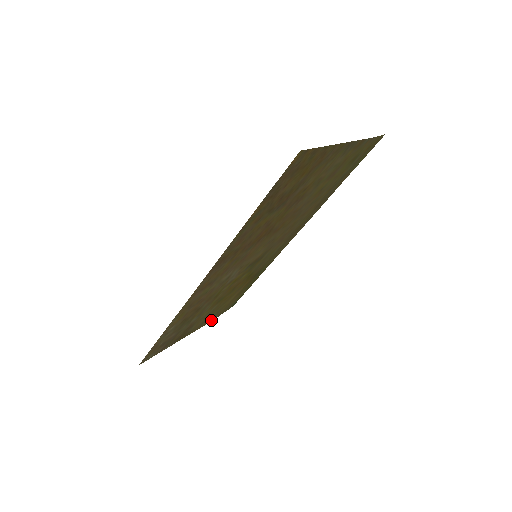
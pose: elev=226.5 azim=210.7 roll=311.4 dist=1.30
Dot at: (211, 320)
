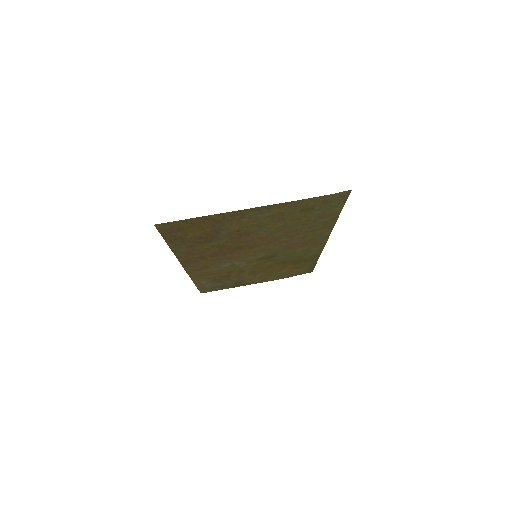
Dot at: (279, 278)
